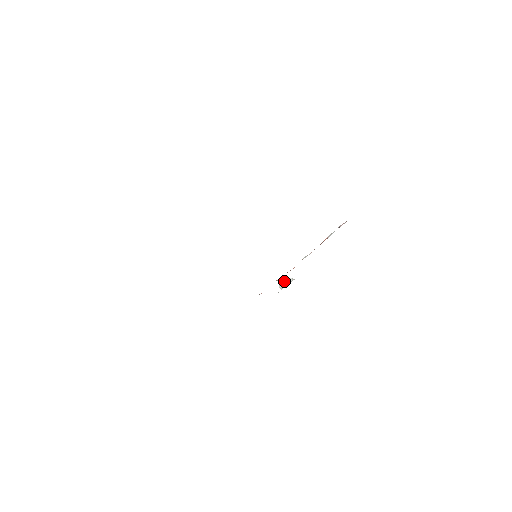
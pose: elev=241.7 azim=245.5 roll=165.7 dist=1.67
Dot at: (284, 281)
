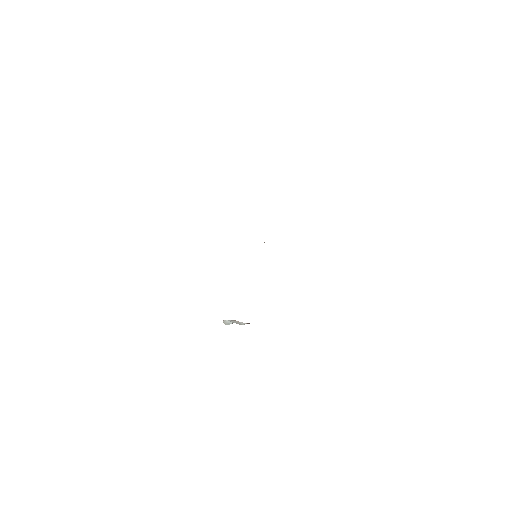
Dot at: (233, 320)
